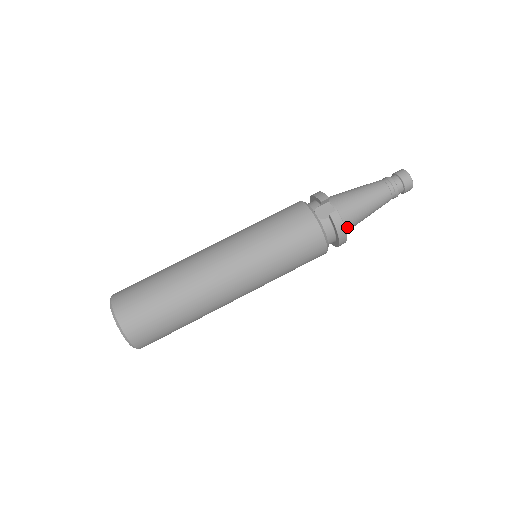
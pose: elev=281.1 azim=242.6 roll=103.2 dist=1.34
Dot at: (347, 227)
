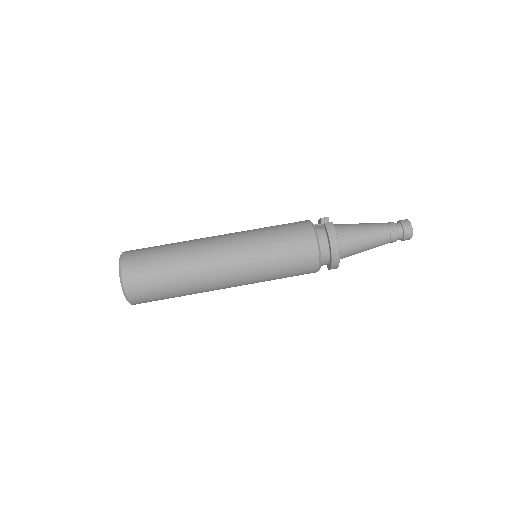
Dot at: (342, 244)
